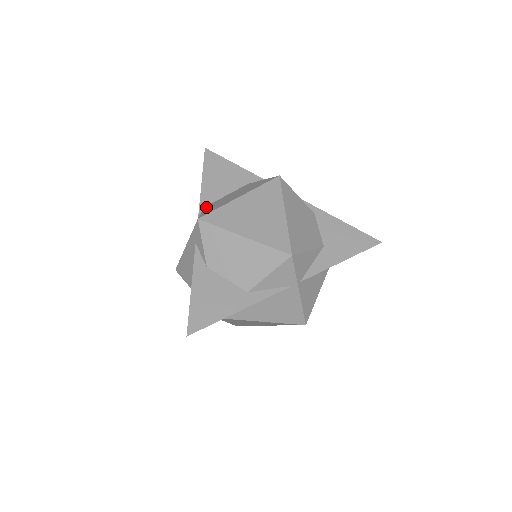
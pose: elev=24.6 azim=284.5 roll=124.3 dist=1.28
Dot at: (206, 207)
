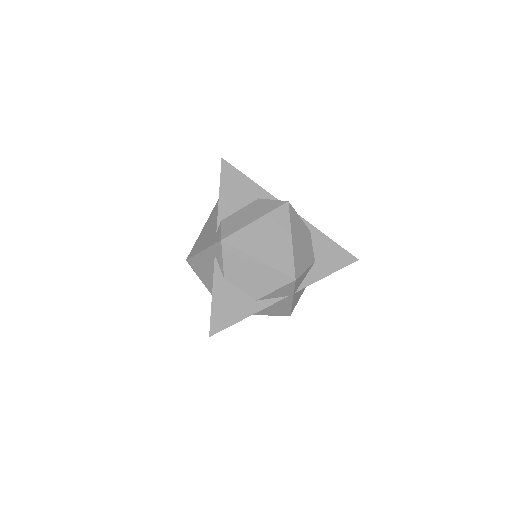
Dot at: (224, 222)
